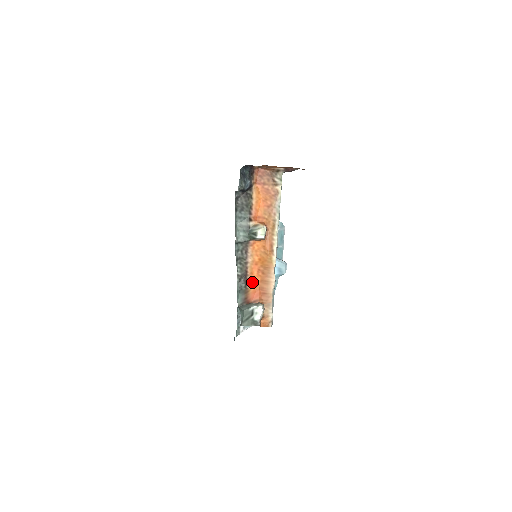
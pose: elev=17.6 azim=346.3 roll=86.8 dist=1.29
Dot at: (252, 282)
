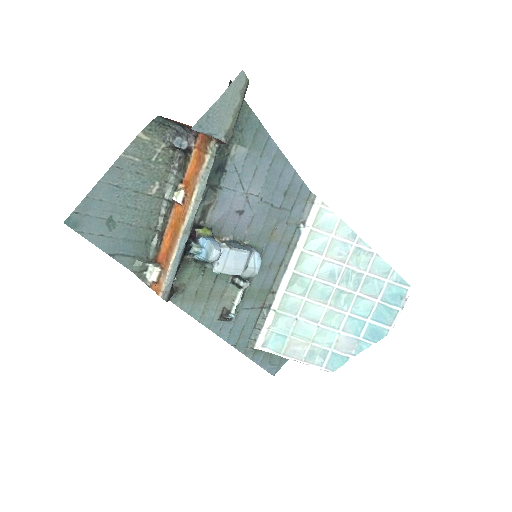
Dot at: (165, 243)
